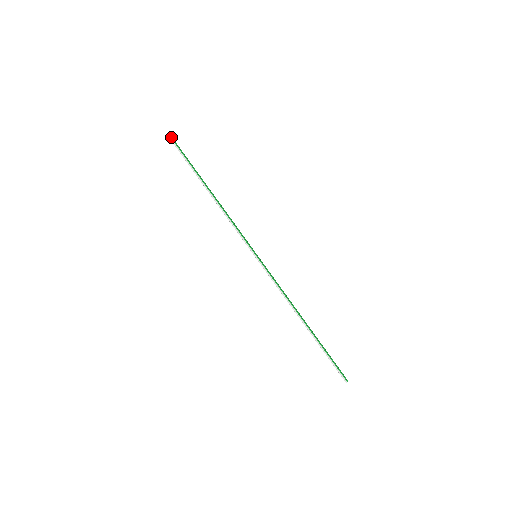
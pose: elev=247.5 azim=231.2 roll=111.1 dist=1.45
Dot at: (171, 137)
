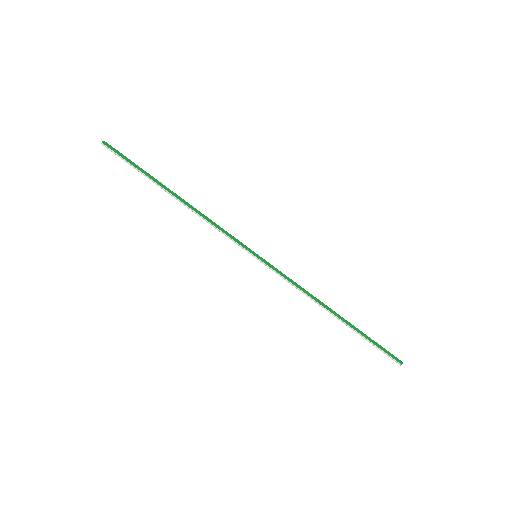
Dot at: (106, 145)
